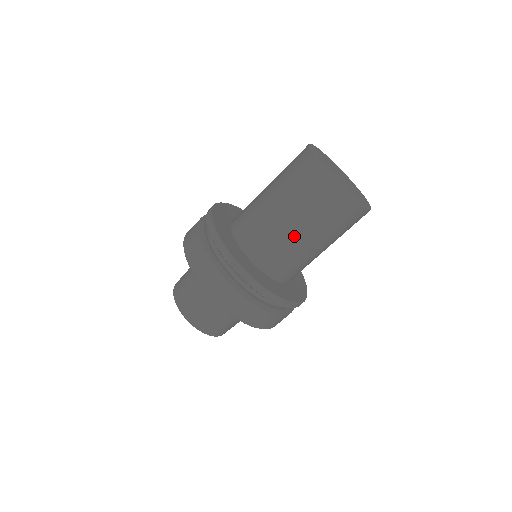
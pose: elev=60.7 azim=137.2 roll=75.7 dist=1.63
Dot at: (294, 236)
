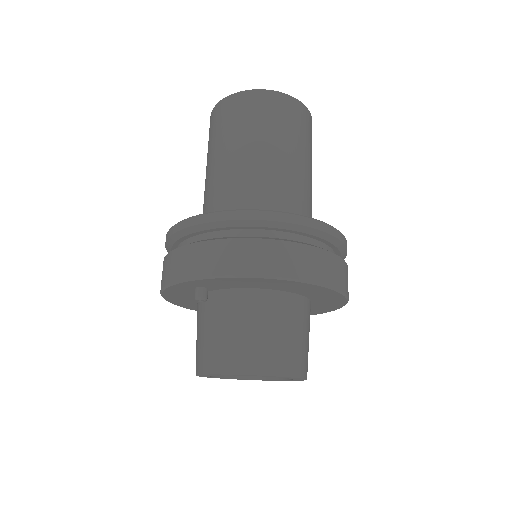
Dot at: (224, 167)
